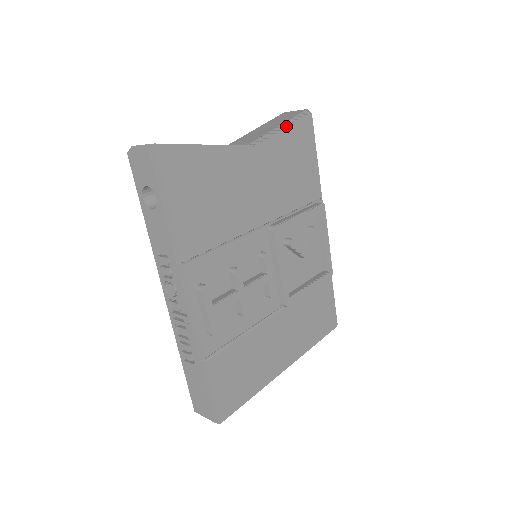
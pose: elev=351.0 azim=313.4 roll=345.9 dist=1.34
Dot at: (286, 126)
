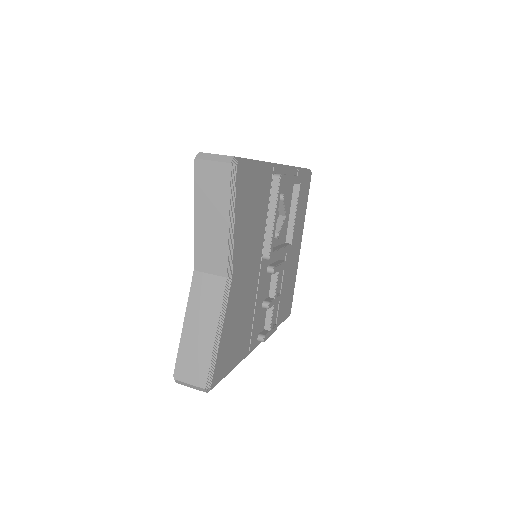
Dot at: (234, 215)
